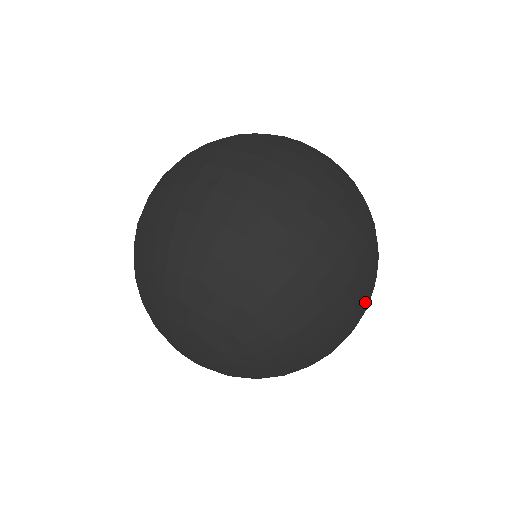
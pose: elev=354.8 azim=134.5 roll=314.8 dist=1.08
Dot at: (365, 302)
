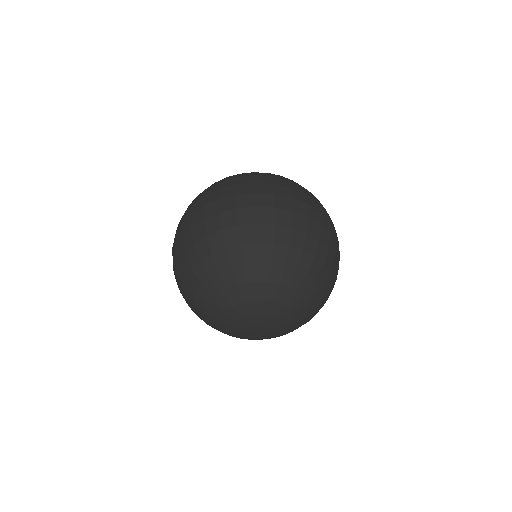
Dot at: occluded
